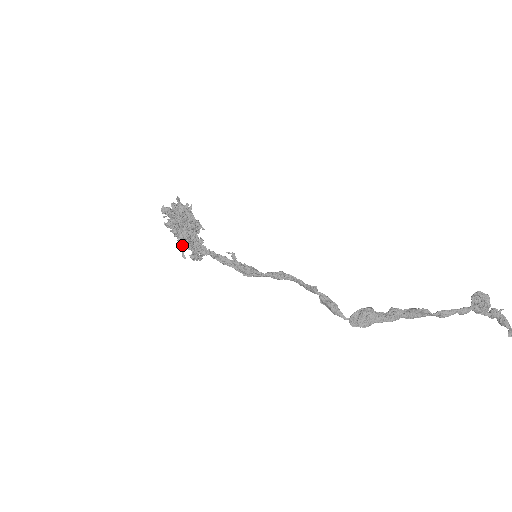
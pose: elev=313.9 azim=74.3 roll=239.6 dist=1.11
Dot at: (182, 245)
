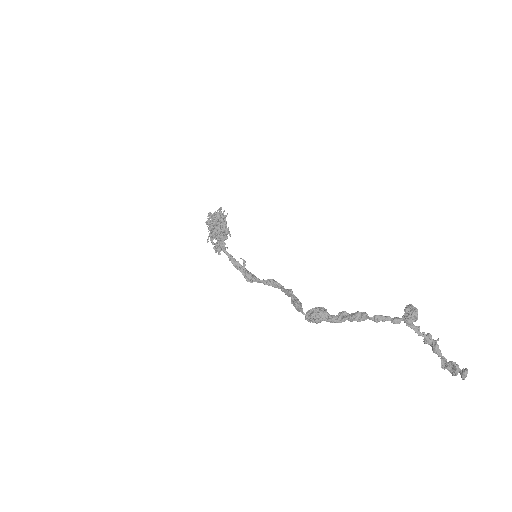
Dot at: (210, 235)
